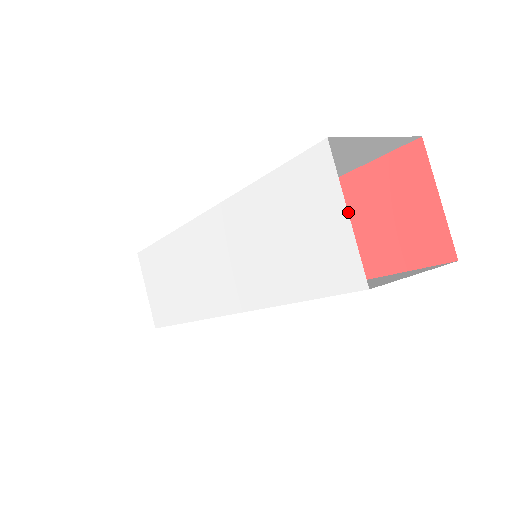
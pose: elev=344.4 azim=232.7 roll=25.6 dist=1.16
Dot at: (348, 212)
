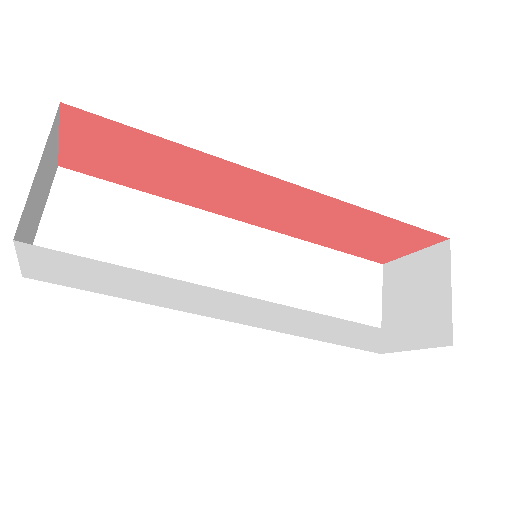
Dot at: (351, 225)
